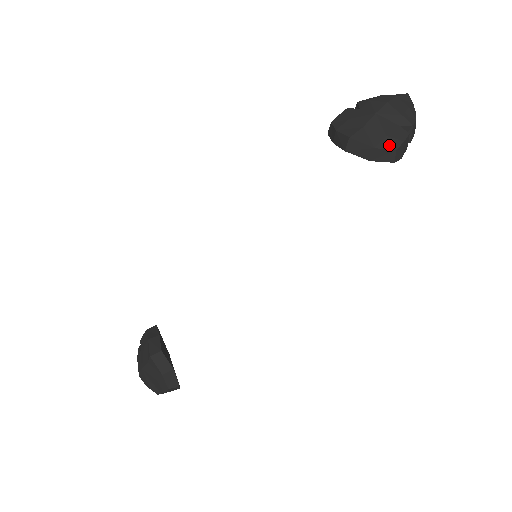
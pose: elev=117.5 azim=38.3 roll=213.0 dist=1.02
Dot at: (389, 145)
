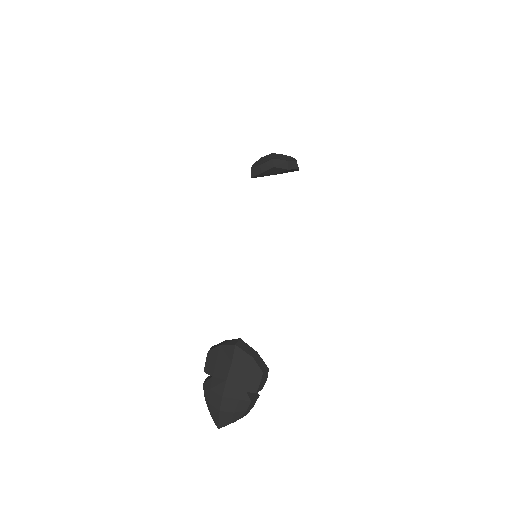
Dot at: (292, 160)
